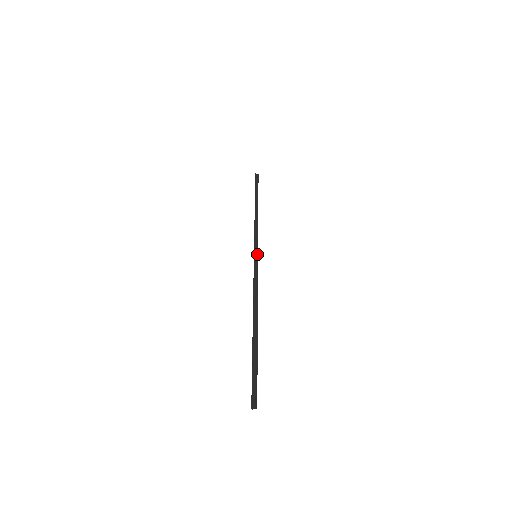
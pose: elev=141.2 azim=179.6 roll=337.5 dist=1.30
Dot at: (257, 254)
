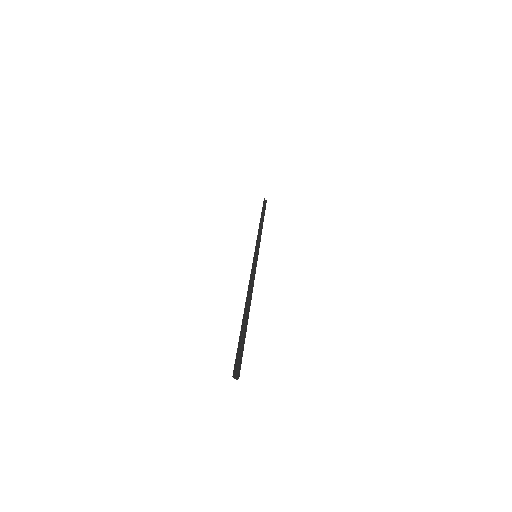
Dot at: occluded
